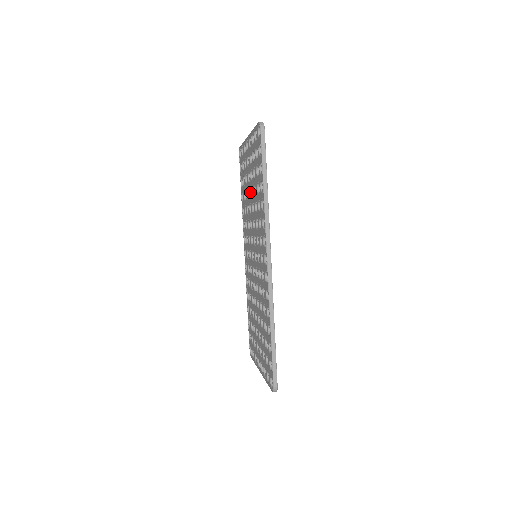
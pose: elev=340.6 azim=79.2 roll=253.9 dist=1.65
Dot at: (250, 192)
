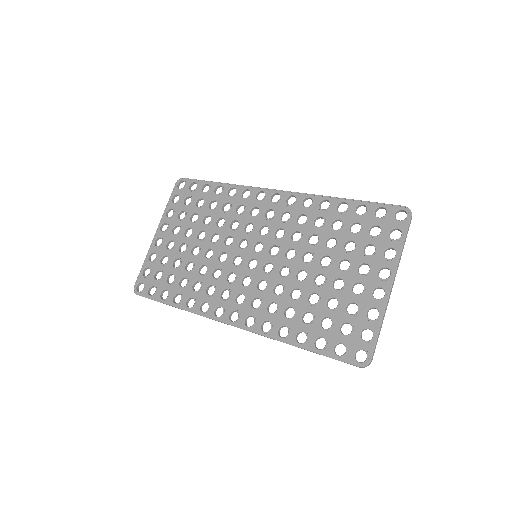
Dot at: (197, 245)
